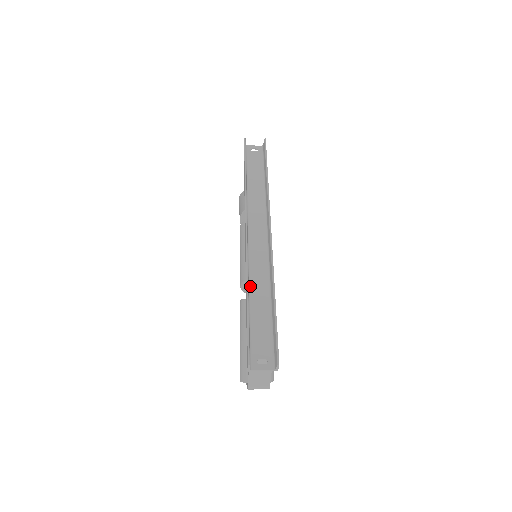
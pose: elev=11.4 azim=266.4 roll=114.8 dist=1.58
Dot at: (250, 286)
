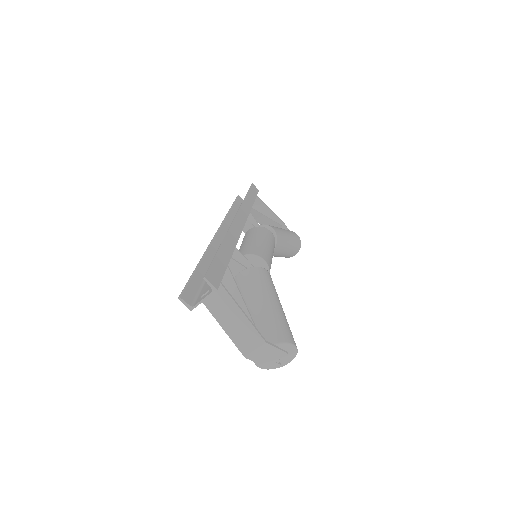
Dot at: occluded
